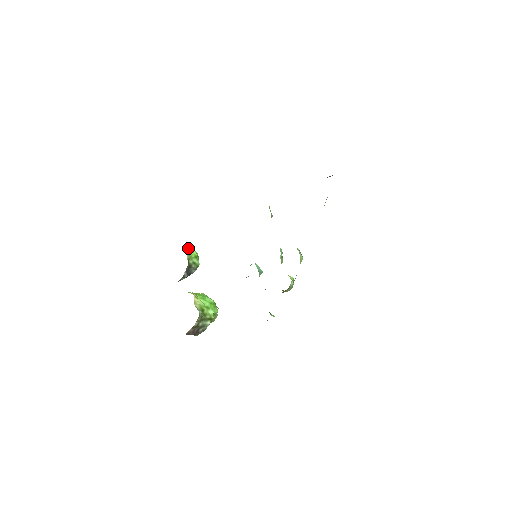
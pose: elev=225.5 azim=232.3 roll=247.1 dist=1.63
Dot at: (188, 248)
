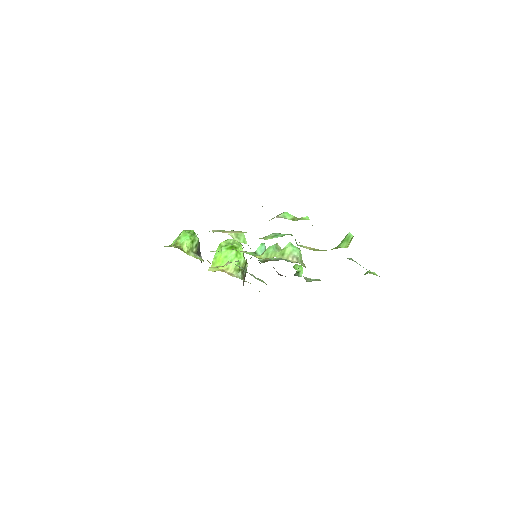
Dot at: (183, 247)
